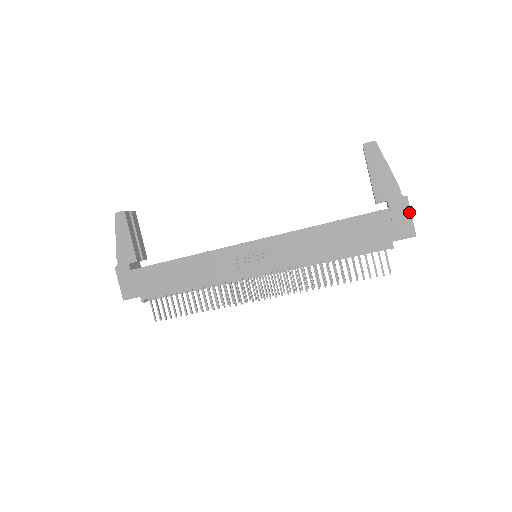
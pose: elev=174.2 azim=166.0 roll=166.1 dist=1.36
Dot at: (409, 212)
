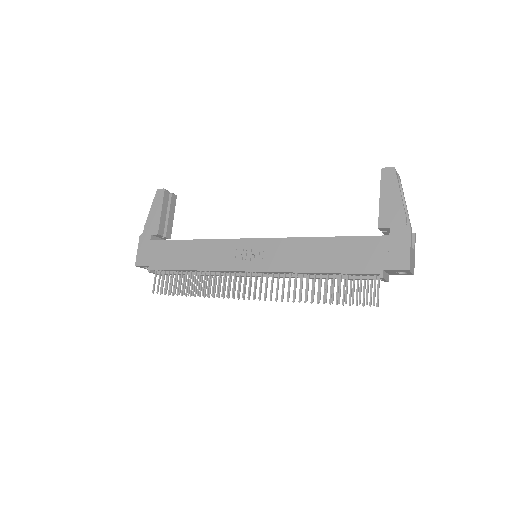
Dot at: (408, 243)
